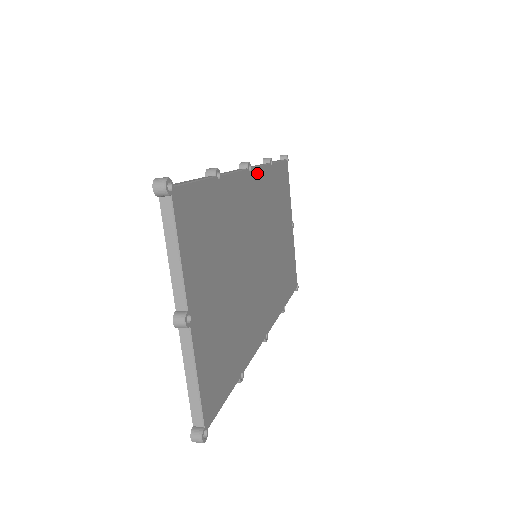
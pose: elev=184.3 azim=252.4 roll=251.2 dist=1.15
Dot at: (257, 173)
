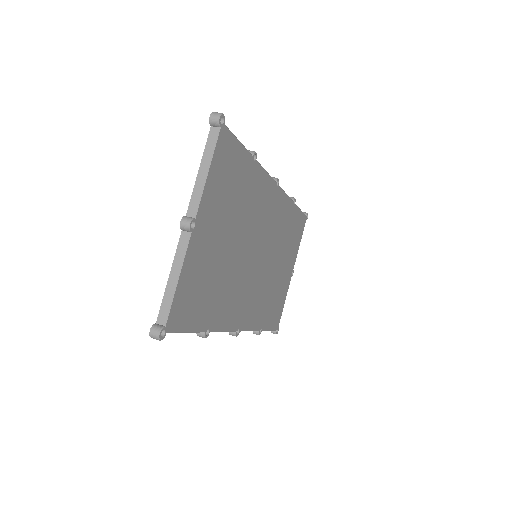
Dot at: (281, 194)
